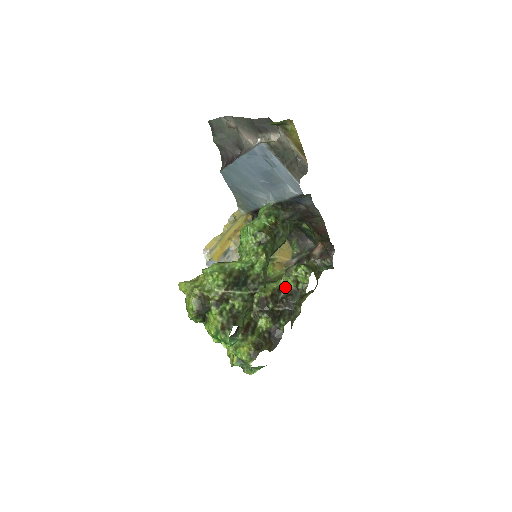
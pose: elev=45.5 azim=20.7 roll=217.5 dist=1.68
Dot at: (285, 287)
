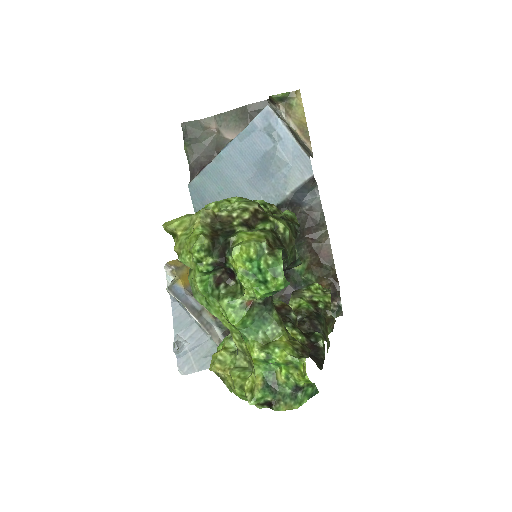
Dot at: (299, 309)
